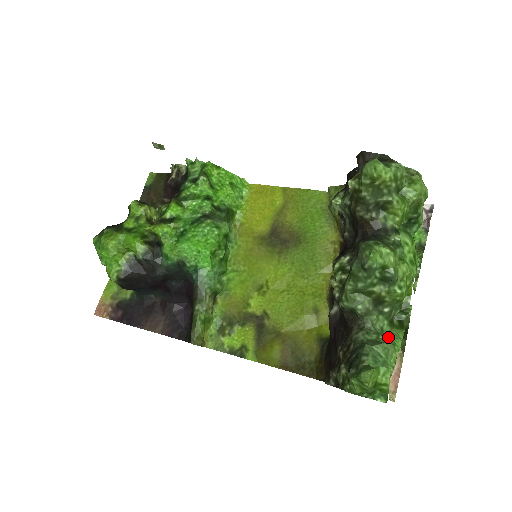
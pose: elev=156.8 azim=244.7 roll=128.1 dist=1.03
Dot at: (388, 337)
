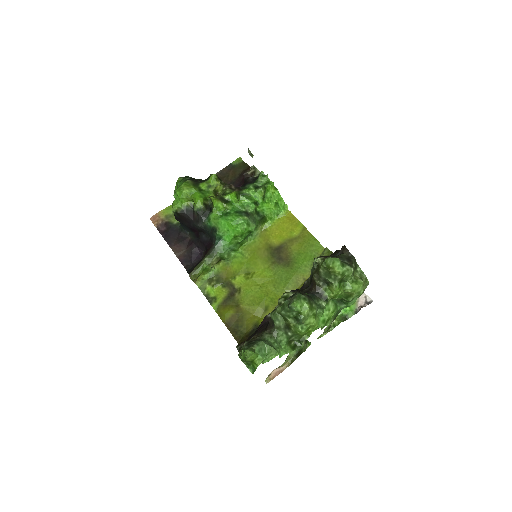
Dot at: (280, 347)
